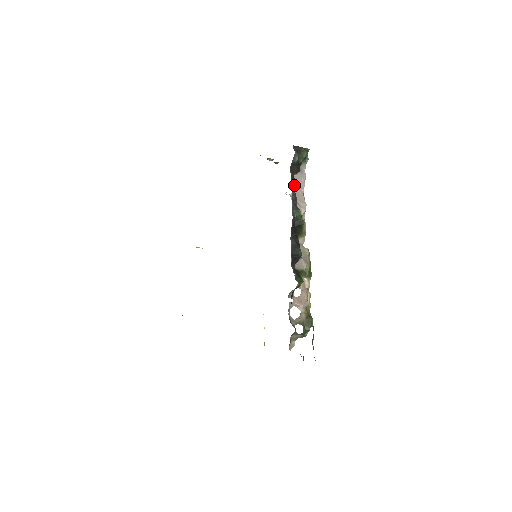
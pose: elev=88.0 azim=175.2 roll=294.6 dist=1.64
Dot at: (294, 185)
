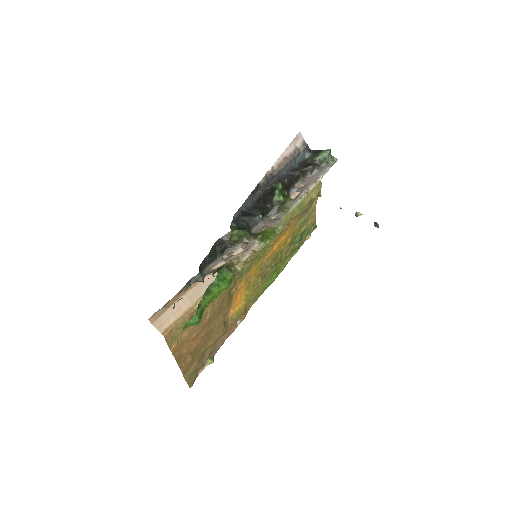
Dot at: (294, 173)
